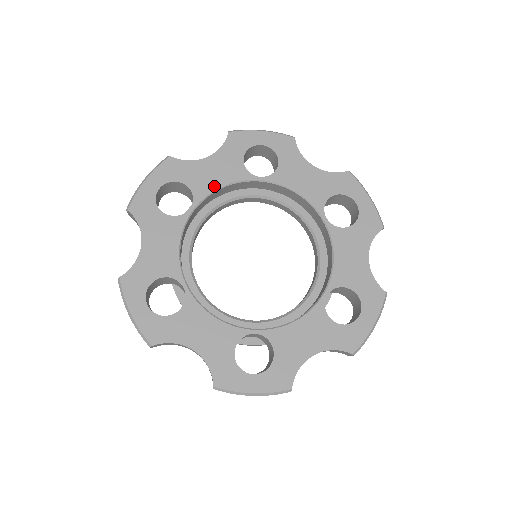
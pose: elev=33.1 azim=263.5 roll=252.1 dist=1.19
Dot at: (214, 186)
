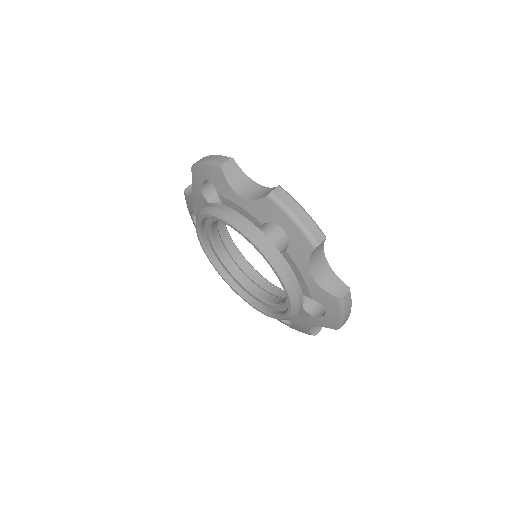
Dot at: (229, 236)
